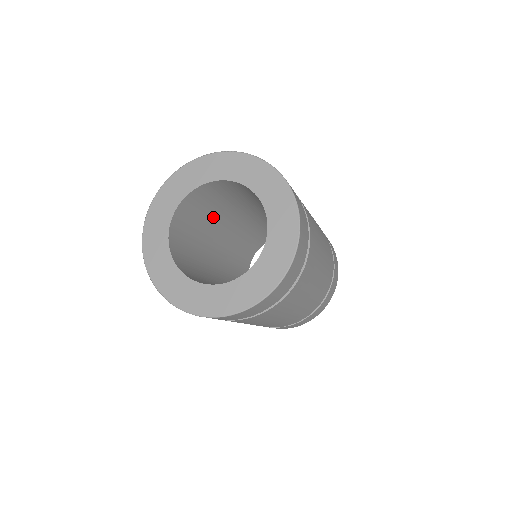
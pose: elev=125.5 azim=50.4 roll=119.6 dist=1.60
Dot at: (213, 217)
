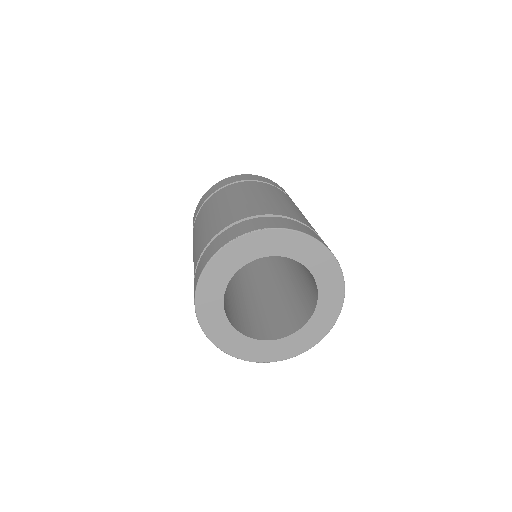
Dot at: occluded
